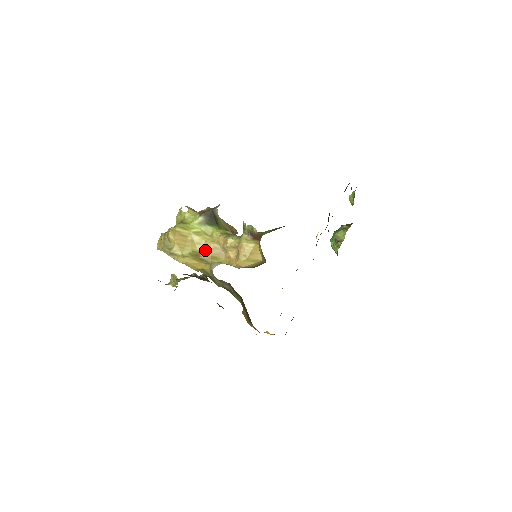
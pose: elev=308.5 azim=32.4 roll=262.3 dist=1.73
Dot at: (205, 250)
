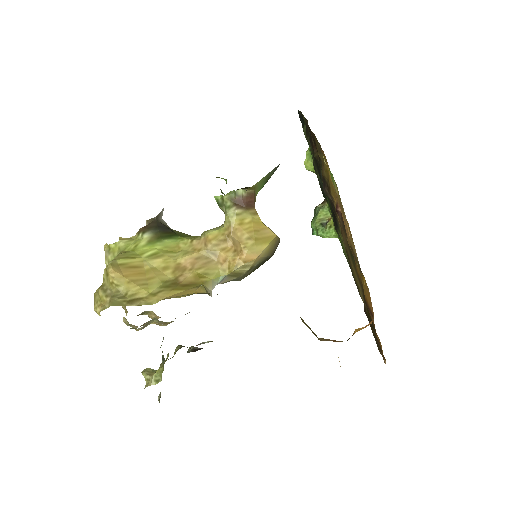
Dot at: (182, 271)
